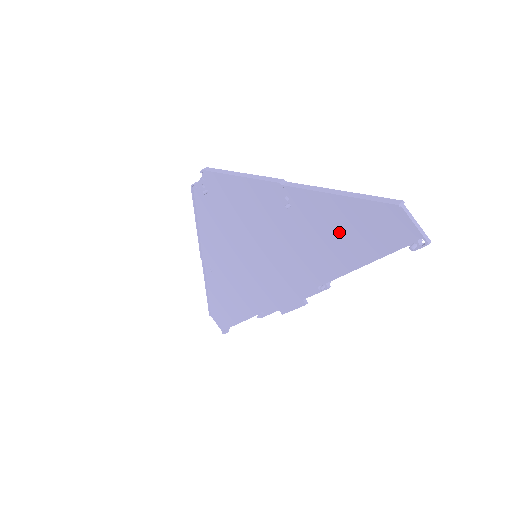
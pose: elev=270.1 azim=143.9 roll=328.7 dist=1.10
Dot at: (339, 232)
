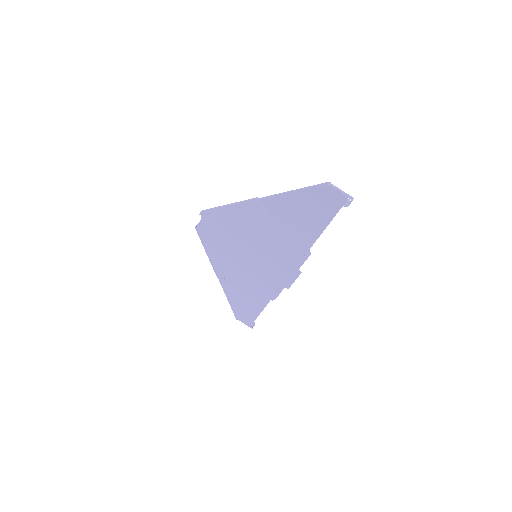
Dot at: (302, 215)
